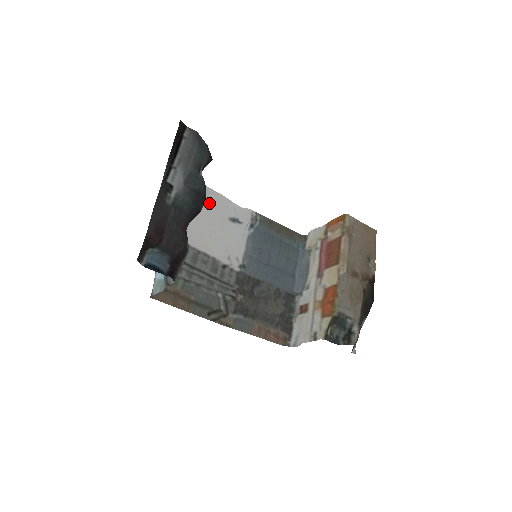
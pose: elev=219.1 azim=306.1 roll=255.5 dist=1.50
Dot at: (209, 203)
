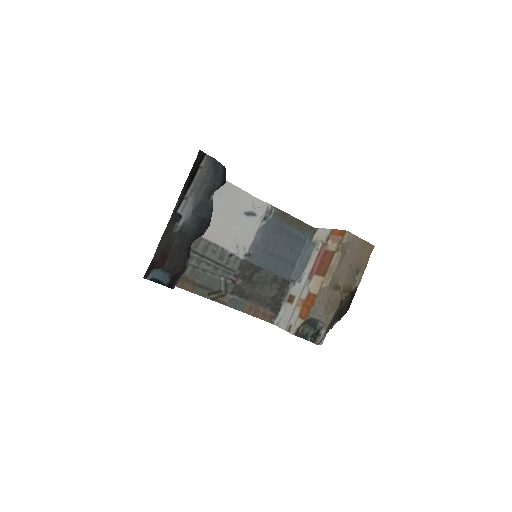
Dot at: (228, 198)
